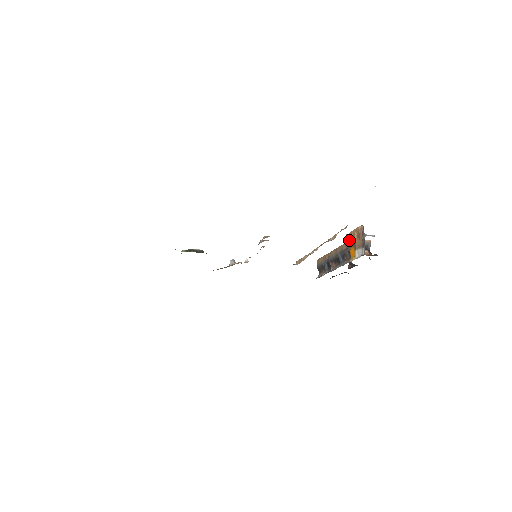
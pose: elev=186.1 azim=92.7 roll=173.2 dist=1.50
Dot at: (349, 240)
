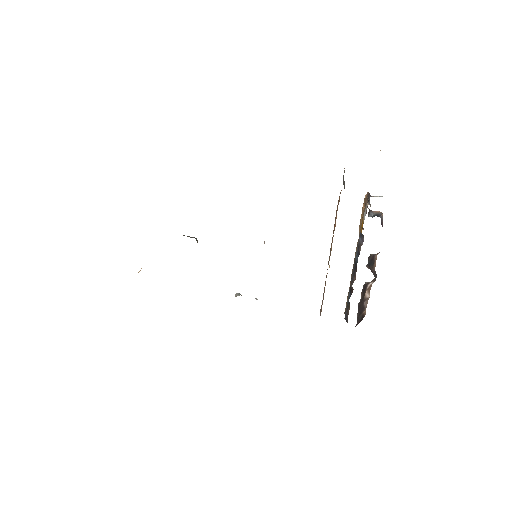
Dot at: (360, 224)
